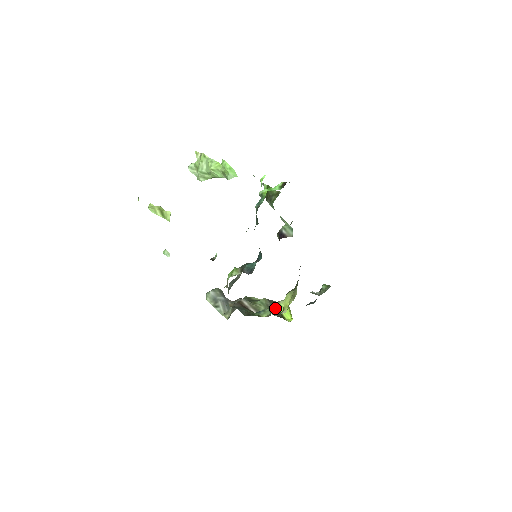
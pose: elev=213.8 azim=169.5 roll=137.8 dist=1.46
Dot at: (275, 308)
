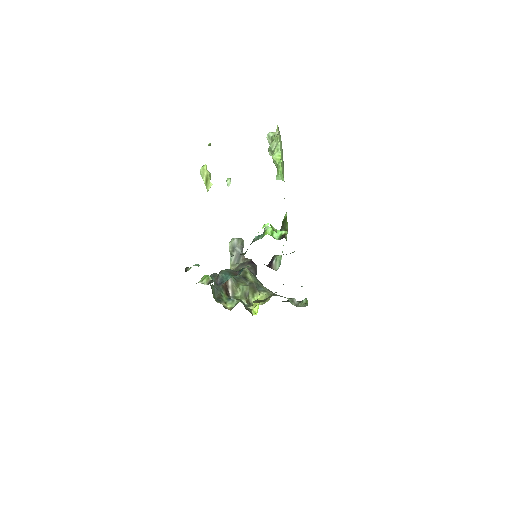
Dot at: (251, 298)
